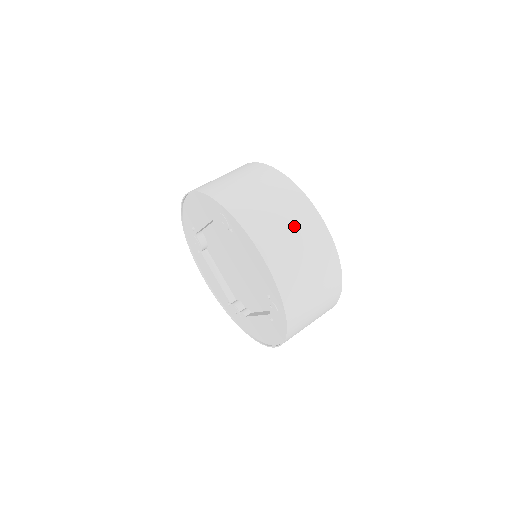
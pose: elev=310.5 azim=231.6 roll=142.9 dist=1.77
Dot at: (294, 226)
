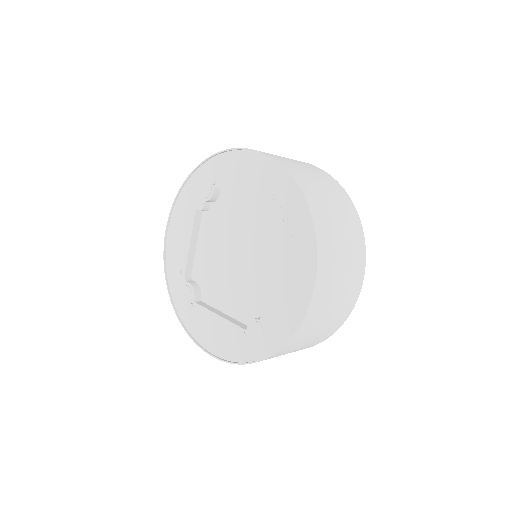
Dot at: occluded
